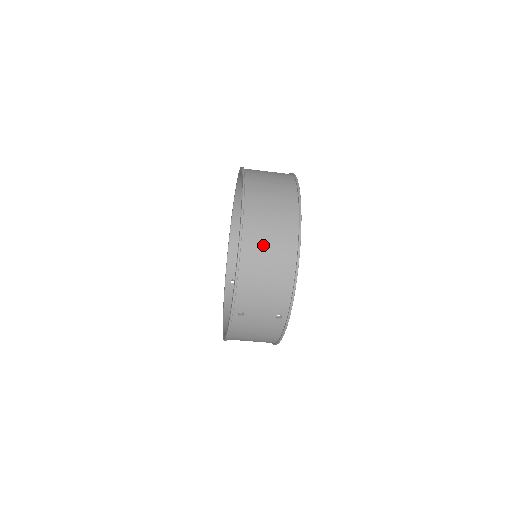
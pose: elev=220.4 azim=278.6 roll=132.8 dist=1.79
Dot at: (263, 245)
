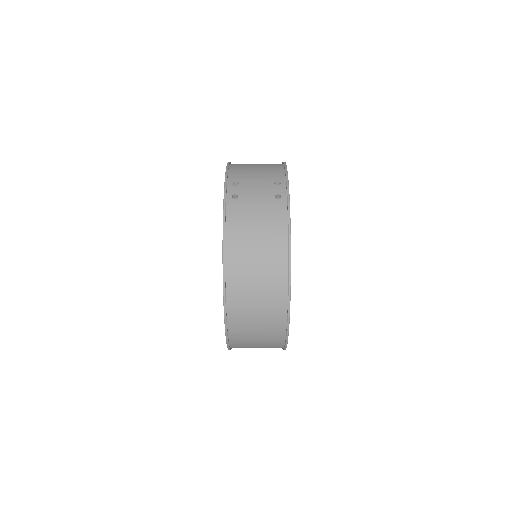
Dot at: (250, 324)
